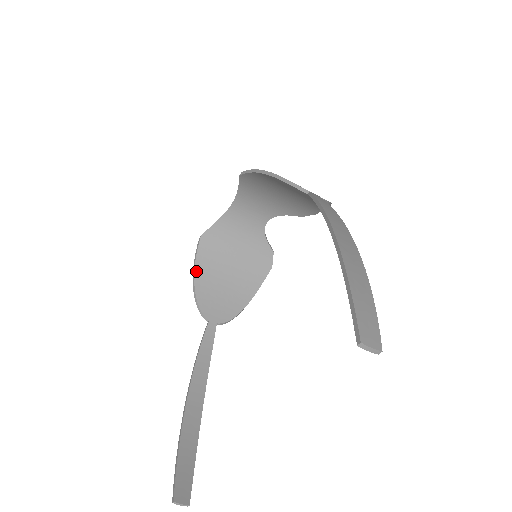
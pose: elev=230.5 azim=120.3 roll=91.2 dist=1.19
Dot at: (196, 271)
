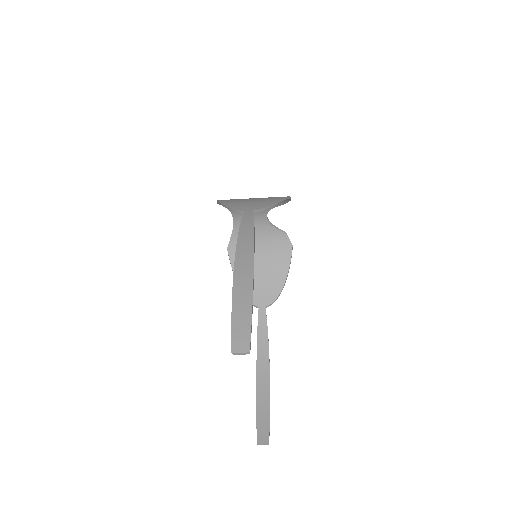
Dot at: occluded
